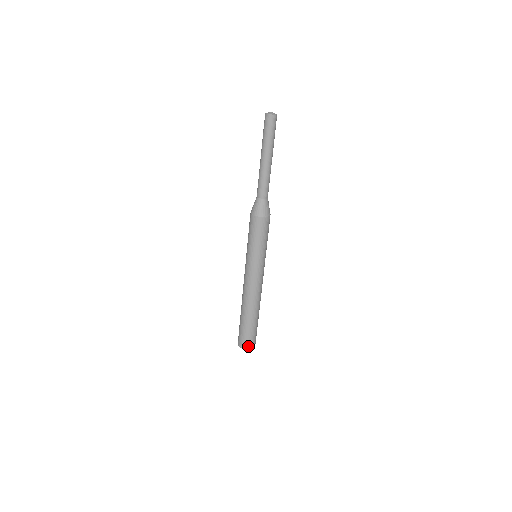
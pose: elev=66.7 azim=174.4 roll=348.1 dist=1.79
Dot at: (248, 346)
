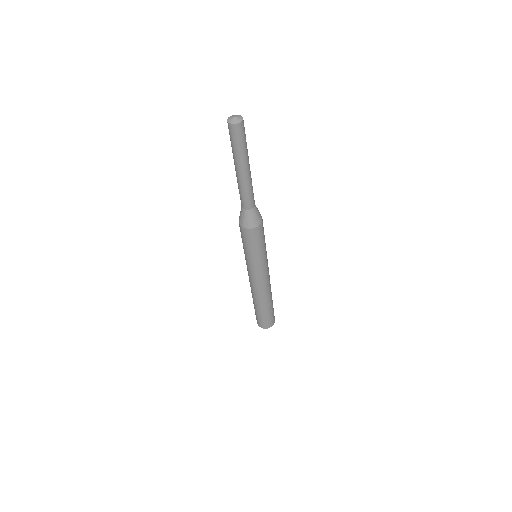
Dot at: (261, 325)
